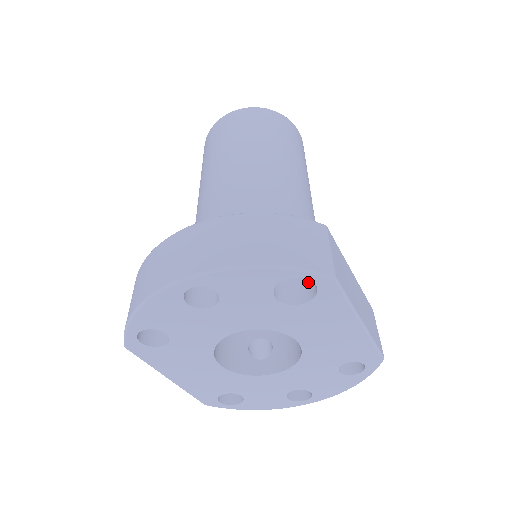
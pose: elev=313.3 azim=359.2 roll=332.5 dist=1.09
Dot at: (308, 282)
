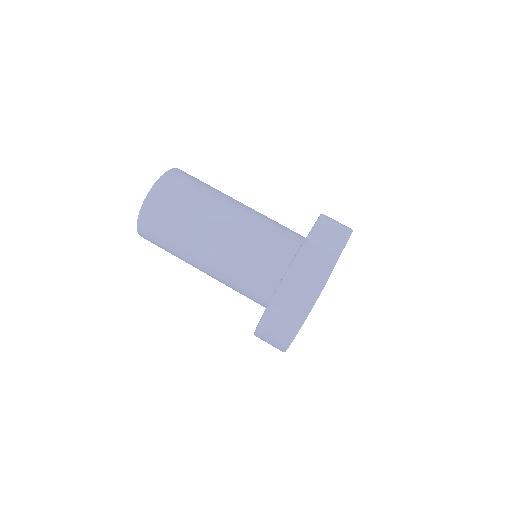
Dot at: occluded
